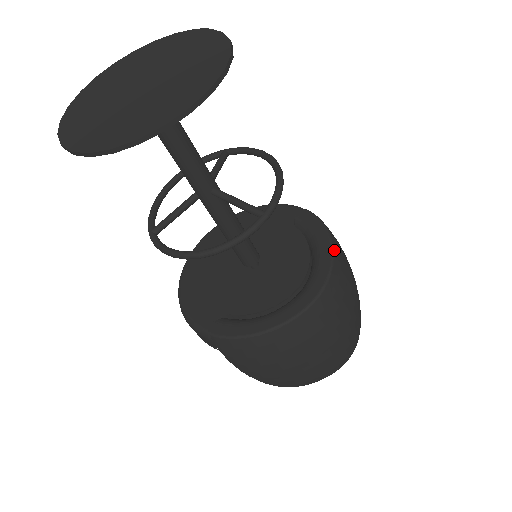
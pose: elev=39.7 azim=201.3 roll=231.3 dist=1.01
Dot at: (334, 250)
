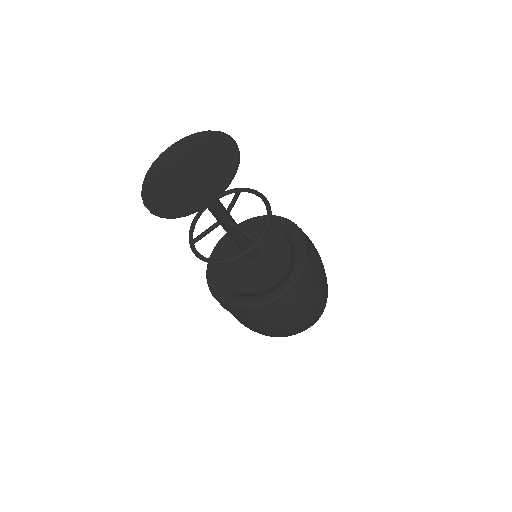
Dot at: (306, 255)
